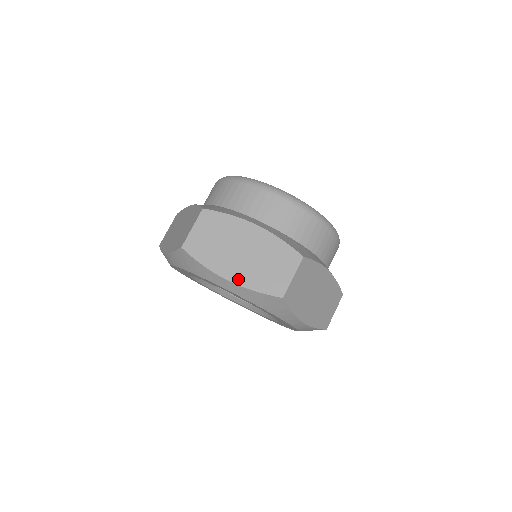
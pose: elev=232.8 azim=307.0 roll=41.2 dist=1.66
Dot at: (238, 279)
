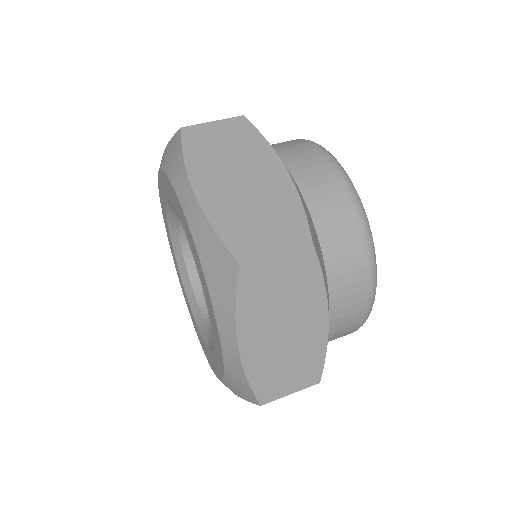
Dot at: (249, 355)
